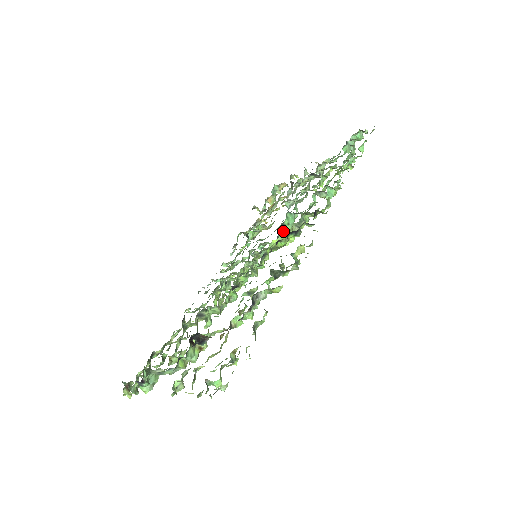
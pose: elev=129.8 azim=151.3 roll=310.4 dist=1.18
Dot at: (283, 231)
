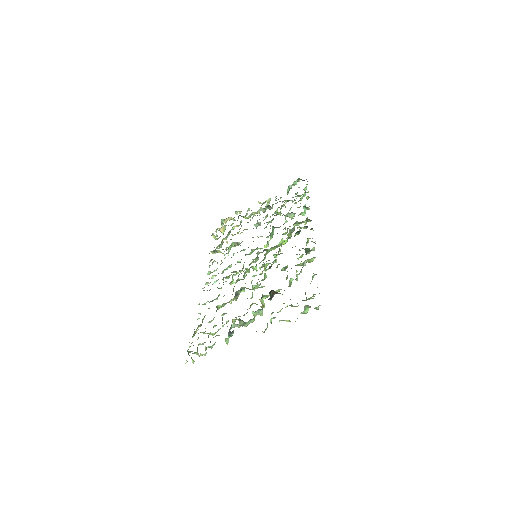
Dot at: occluded
